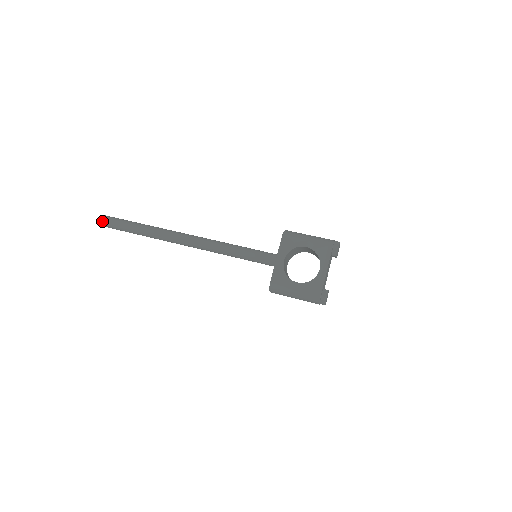
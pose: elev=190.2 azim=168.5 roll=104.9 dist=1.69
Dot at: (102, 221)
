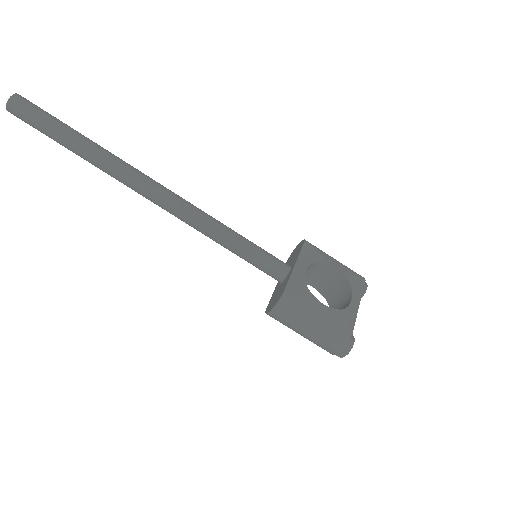
Dot at: (13, 97)
